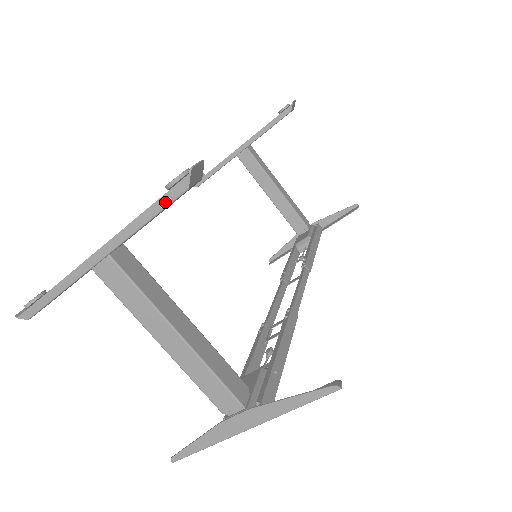
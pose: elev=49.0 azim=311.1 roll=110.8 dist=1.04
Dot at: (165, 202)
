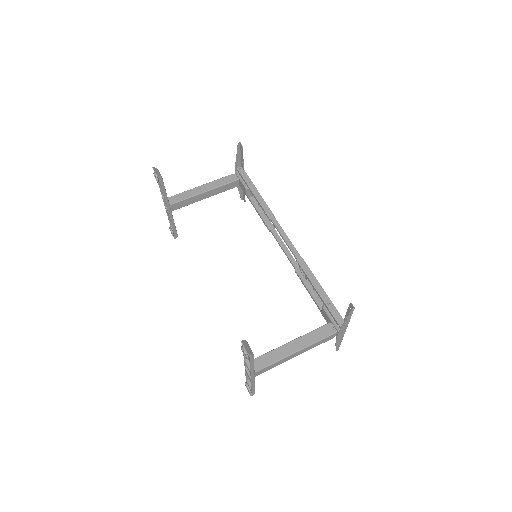
Dot at: (252, 360)
